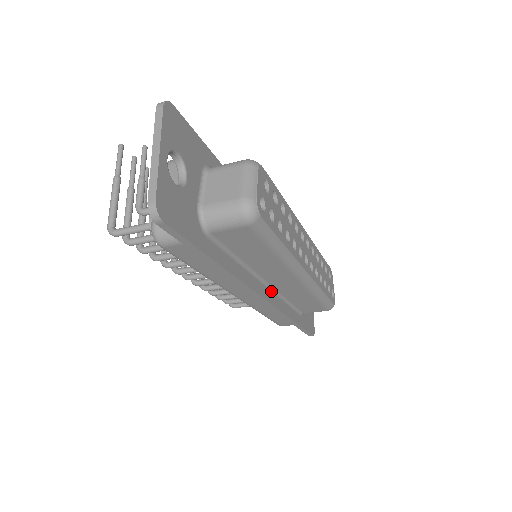
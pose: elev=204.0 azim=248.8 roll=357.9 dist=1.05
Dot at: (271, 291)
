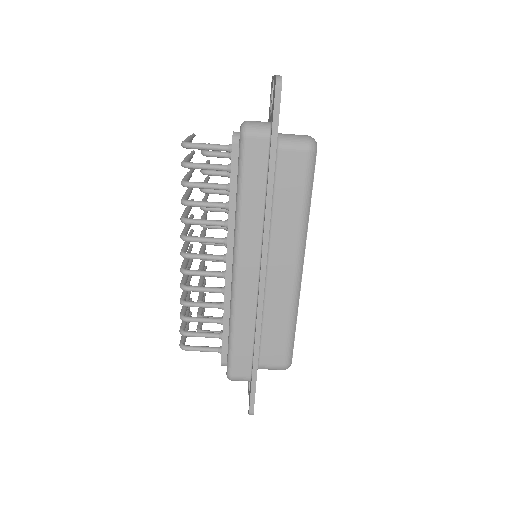
Dot at: occluded
